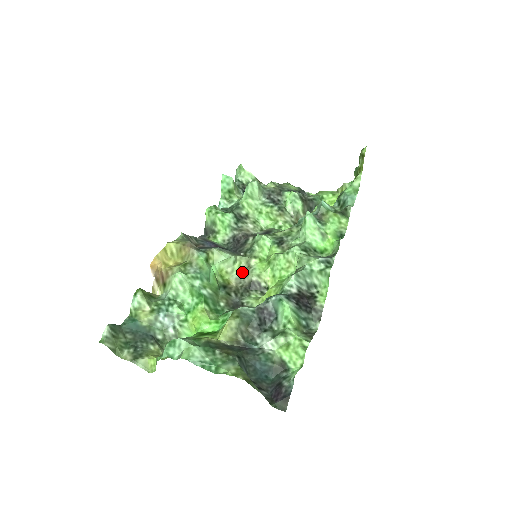
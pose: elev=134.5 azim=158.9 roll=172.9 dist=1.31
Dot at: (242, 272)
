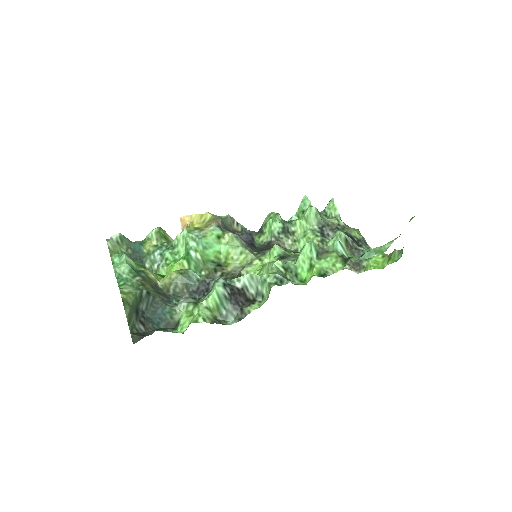
Dot at: (243, 265)
